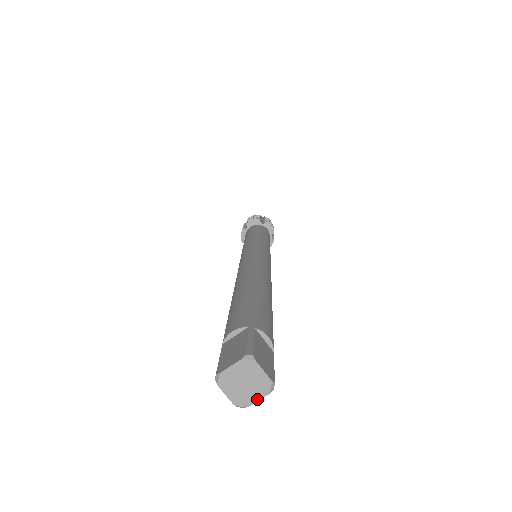
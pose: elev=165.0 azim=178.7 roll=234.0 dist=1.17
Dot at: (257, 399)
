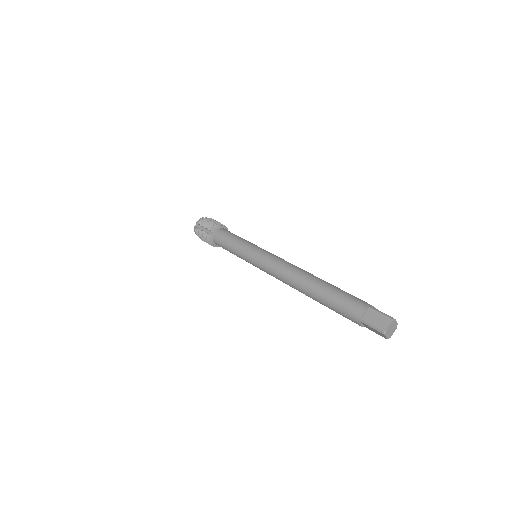
Dot at: occluded
